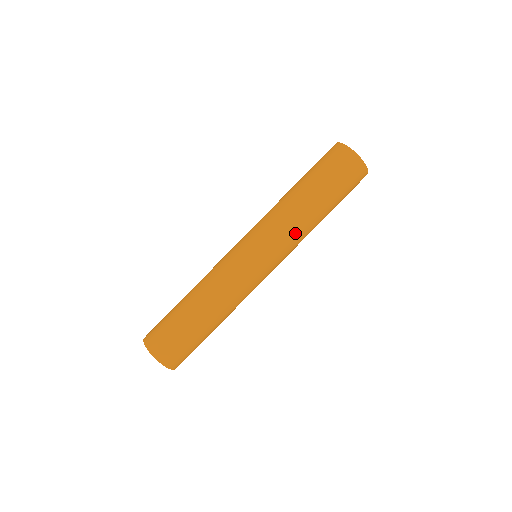
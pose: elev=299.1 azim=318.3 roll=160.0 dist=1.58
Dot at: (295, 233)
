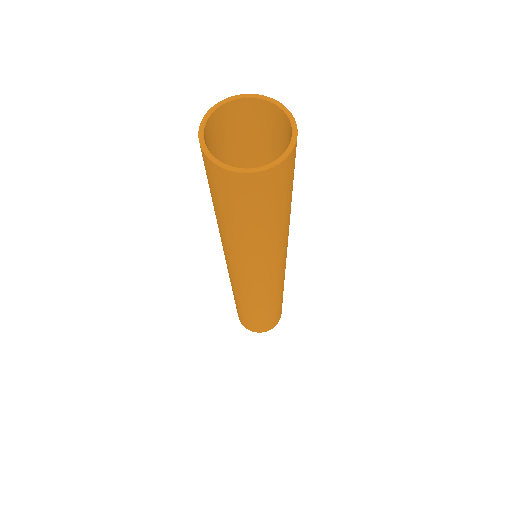
Dot at: (284, 245)
